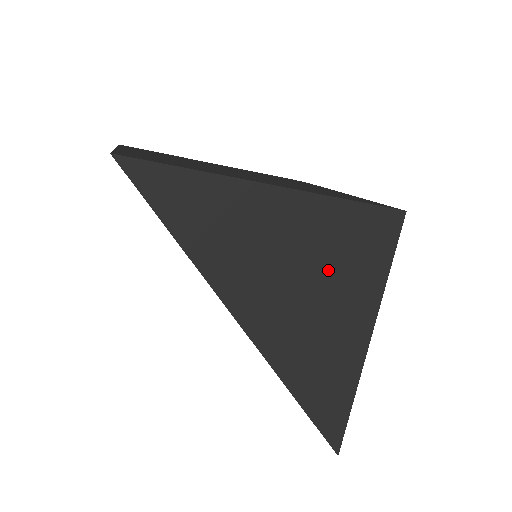
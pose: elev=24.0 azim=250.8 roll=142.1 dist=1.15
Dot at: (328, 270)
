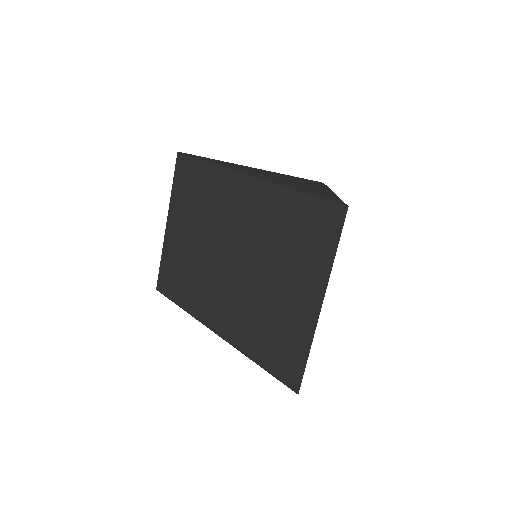
Dot at: (290, 179)
